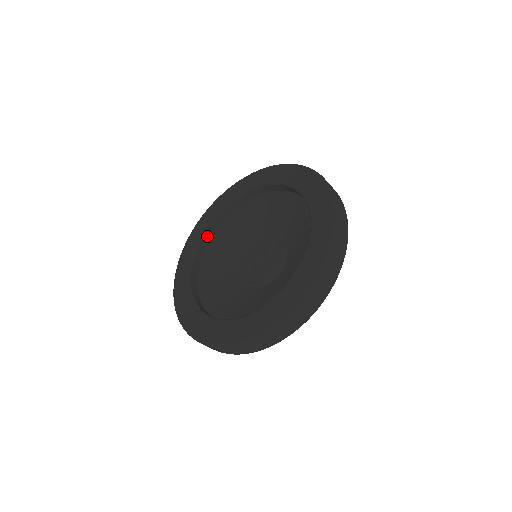
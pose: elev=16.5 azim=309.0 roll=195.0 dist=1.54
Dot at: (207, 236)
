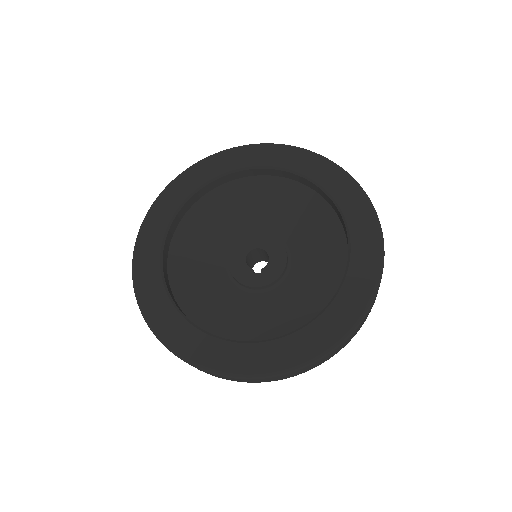
Dot at: (177, 218)
